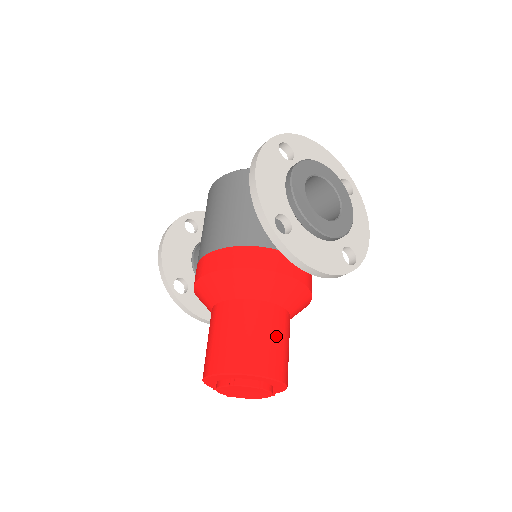
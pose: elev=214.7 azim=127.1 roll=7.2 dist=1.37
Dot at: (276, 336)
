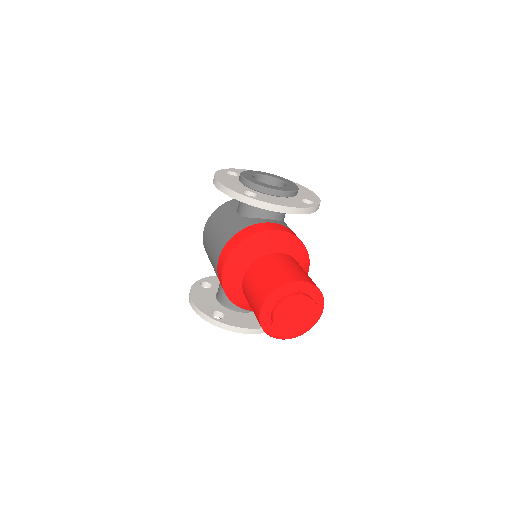
Dot at: (291, 265)
